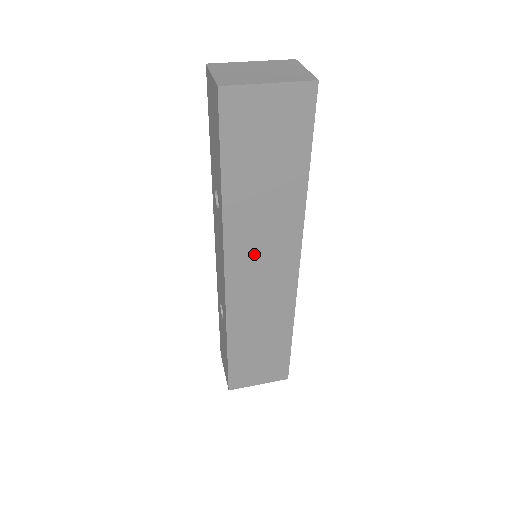
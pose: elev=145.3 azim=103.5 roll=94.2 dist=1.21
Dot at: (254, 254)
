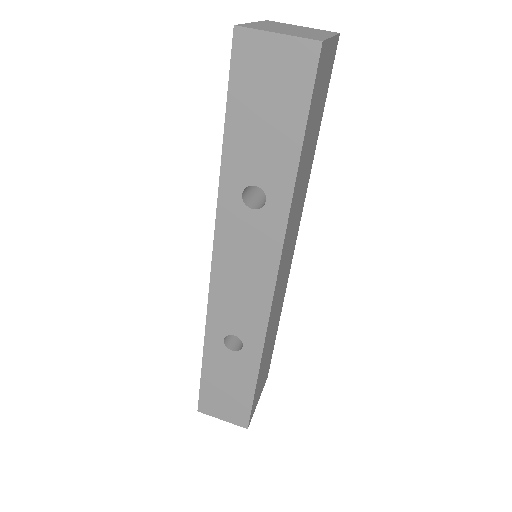
Dot at: (288, 244)
